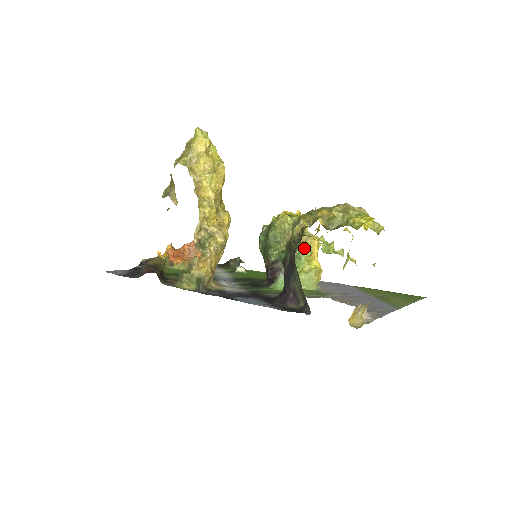
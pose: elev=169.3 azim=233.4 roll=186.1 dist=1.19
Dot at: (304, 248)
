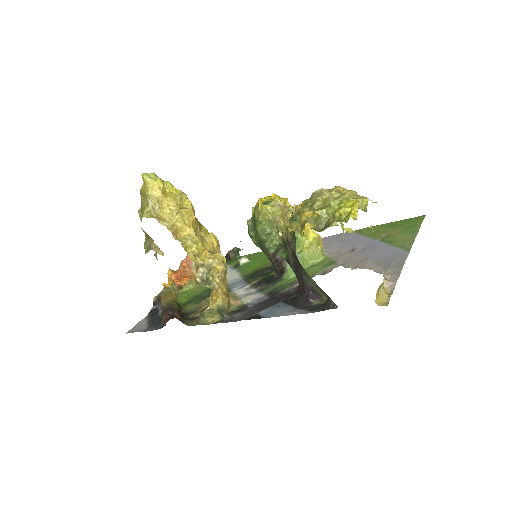
Dot at: occluded
